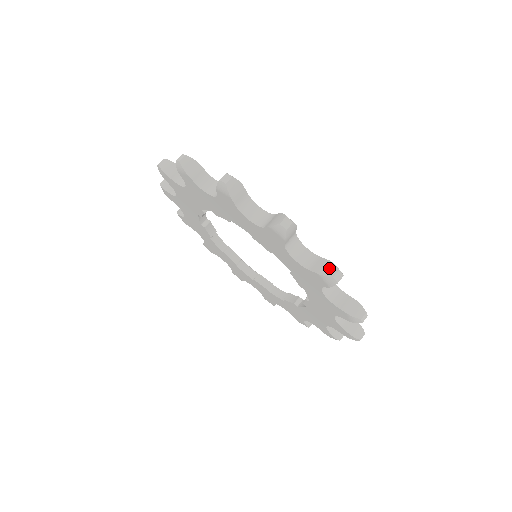
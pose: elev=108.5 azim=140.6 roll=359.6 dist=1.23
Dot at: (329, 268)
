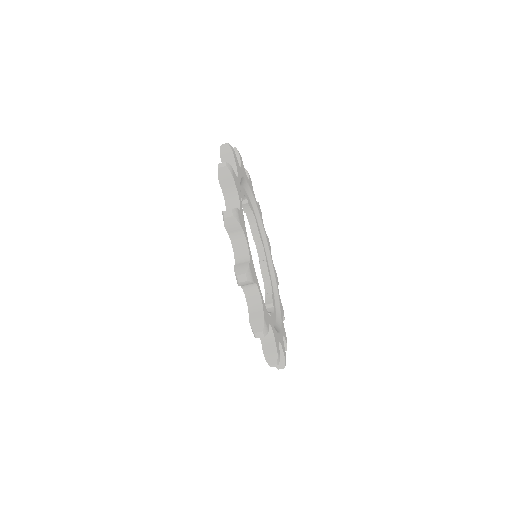
Dot at: (258, 324)
